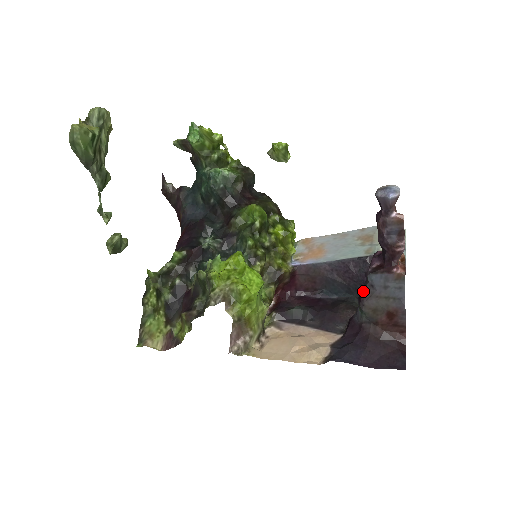
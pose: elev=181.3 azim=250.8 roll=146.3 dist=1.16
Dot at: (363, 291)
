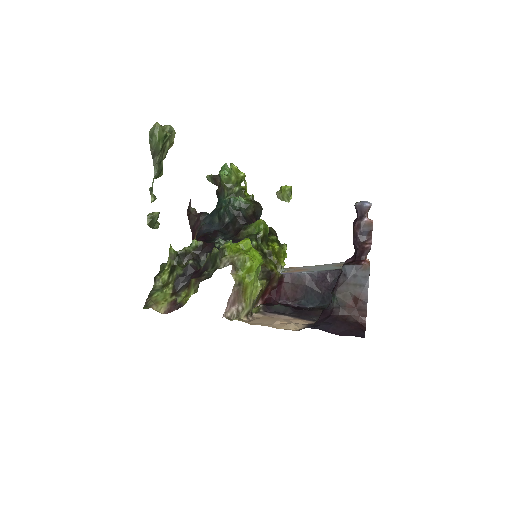
Dot at: (337, 281)
